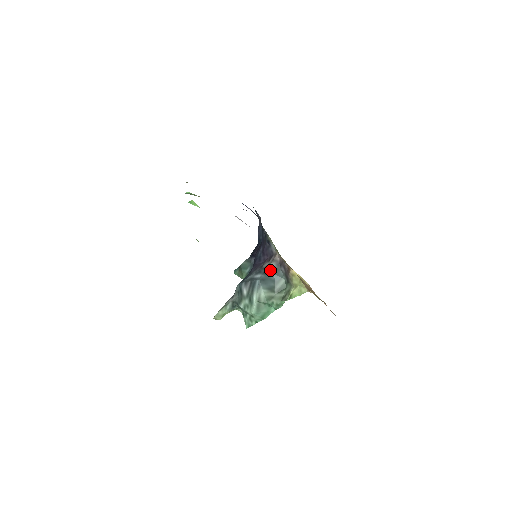
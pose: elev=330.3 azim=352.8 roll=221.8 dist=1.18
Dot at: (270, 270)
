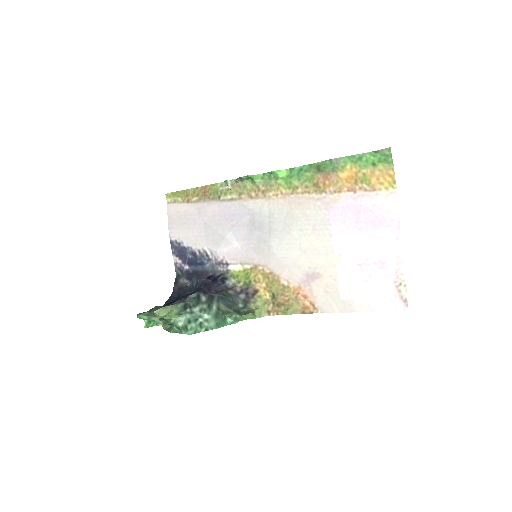
Dot at: (228, 294)
